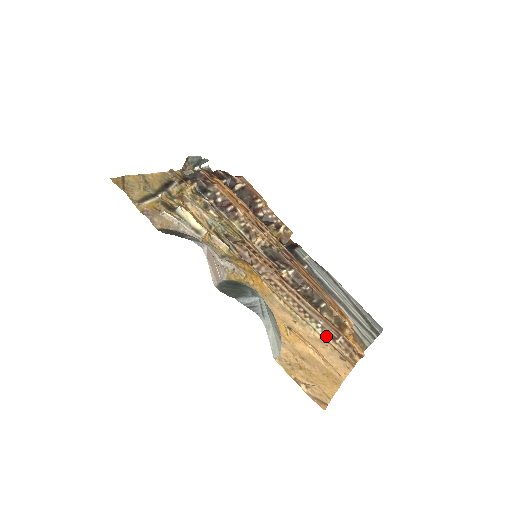
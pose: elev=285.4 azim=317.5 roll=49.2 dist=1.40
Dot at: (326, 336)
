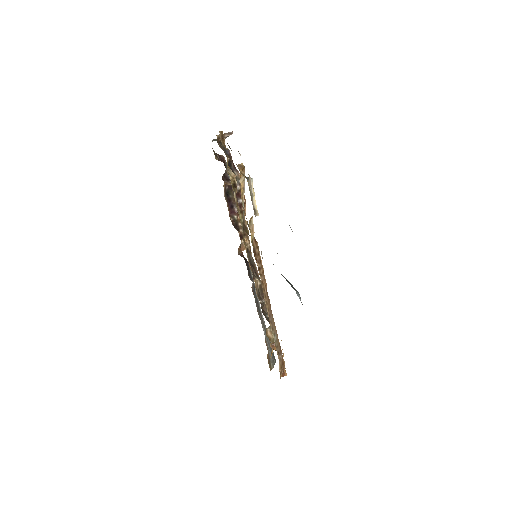
Dot at: (276, 349)
